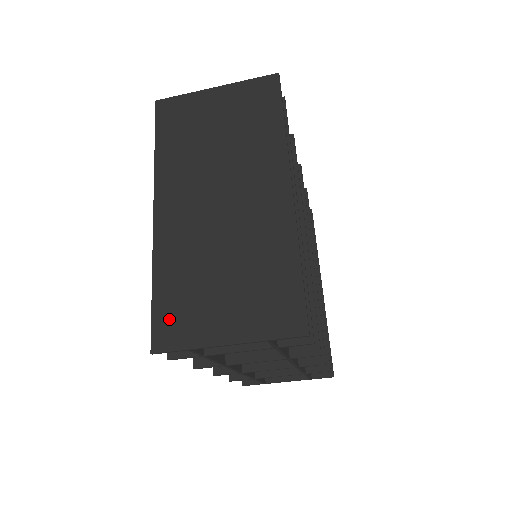
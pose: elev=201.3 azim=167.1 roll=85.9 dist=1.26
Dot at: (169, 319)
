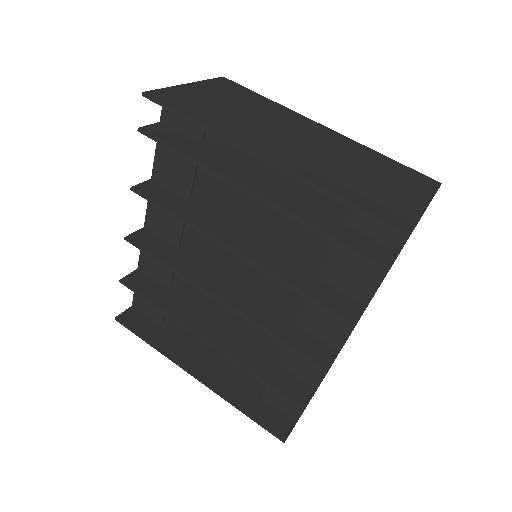
Dot at: (383, 210)
